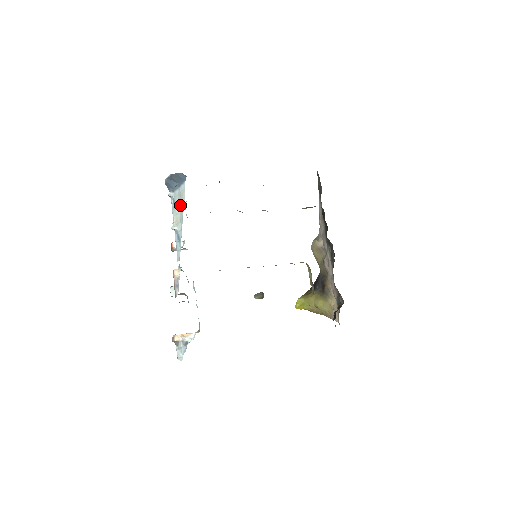
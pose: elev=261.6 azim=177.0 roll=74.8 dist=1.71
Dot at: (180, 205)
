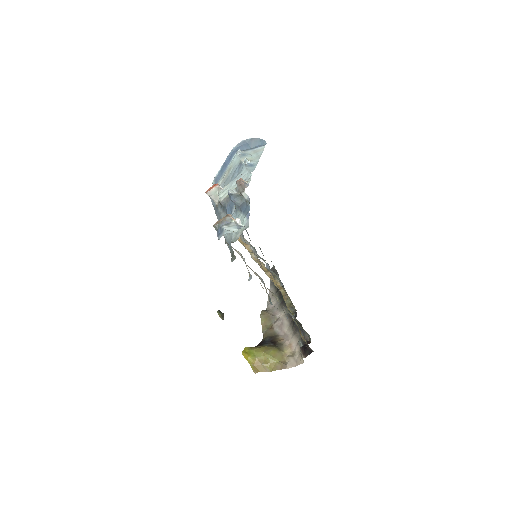
Dot at: (255, 154)
